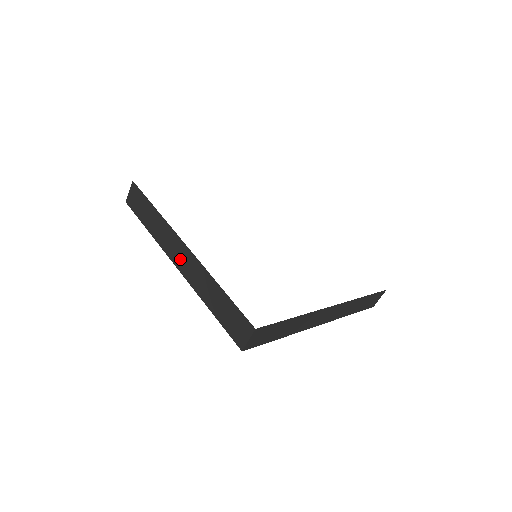
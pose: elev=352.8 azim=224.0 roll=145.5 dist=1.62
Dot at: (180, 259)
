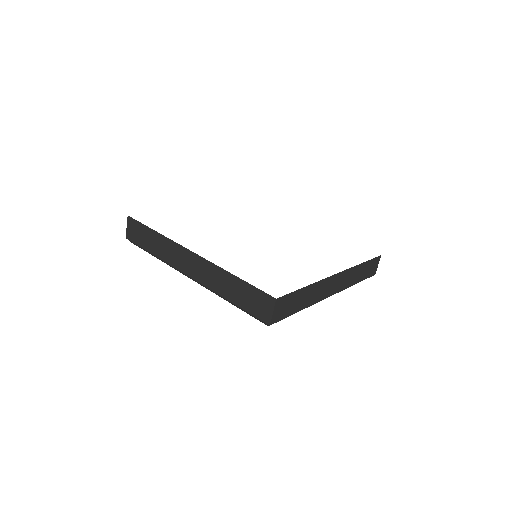
Dot at: (190, 267)
